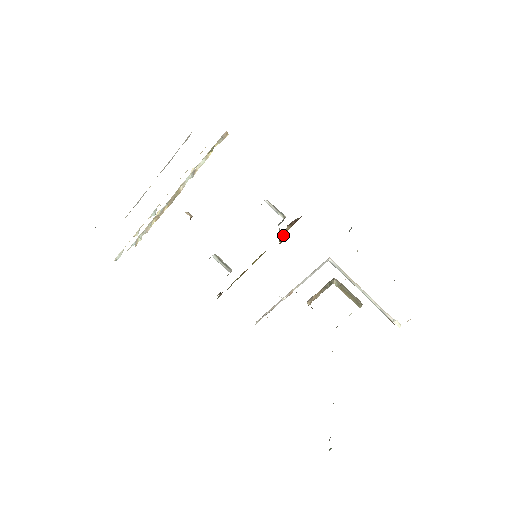
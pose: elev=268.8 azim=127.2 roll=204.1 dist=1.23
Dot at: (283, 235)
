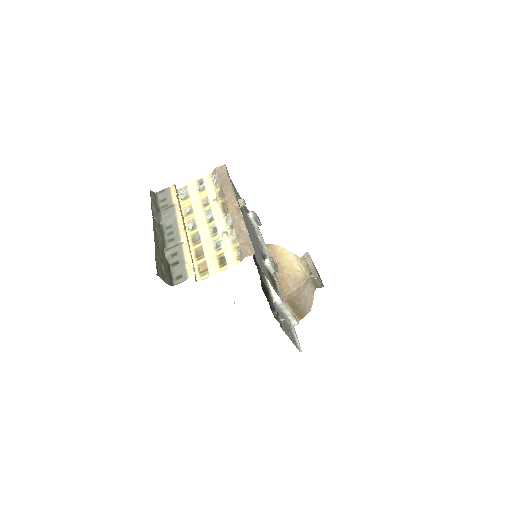
Dot at: occluded
